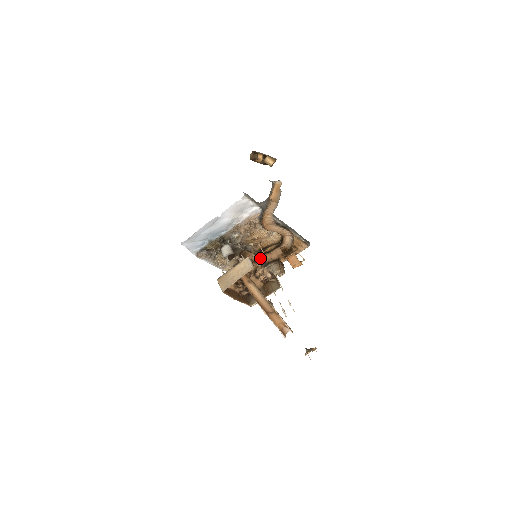
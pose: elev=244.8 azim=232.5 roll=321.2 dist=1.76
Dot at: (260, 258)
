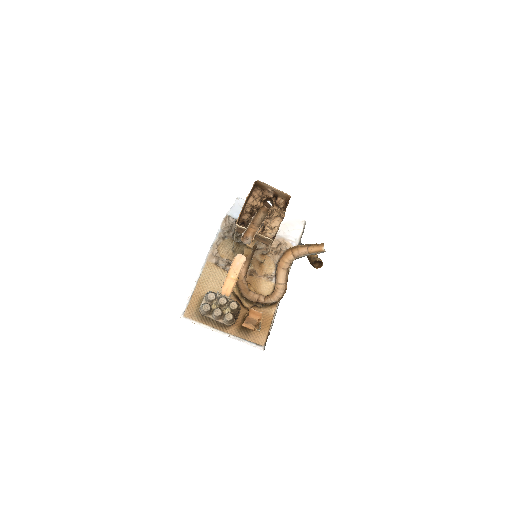
Dot at: (239, 284)
